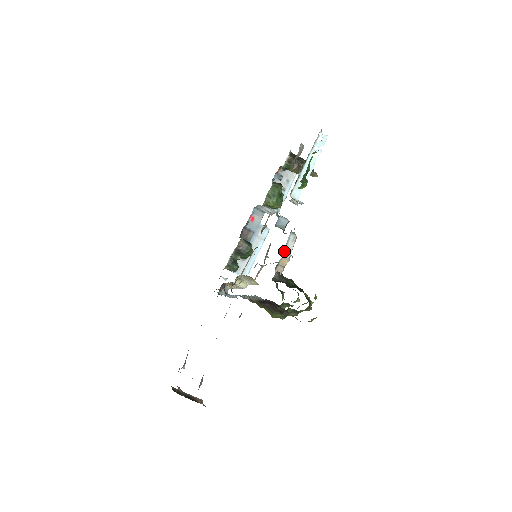
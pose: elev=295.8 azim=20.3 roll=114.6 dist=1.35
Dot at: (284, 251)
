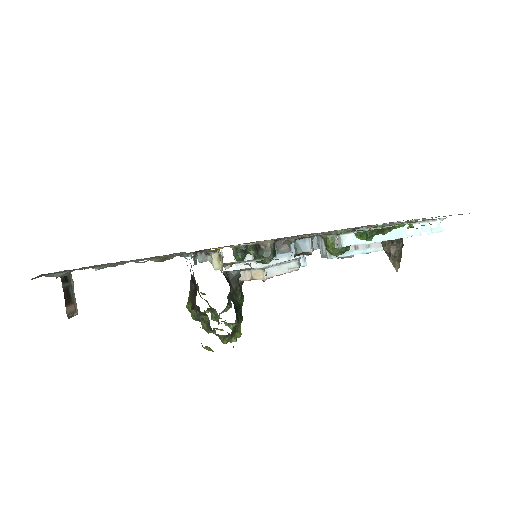
Dot at: occluded
